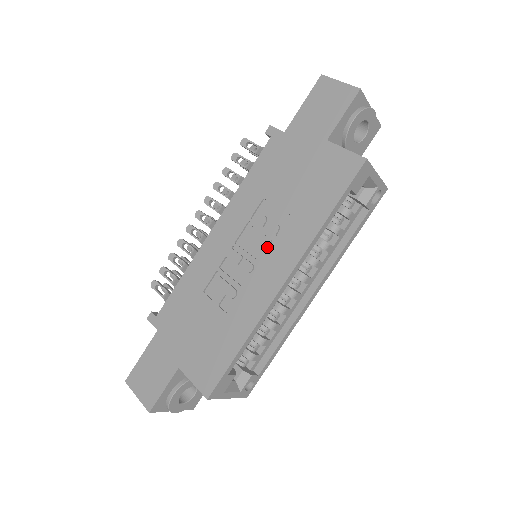
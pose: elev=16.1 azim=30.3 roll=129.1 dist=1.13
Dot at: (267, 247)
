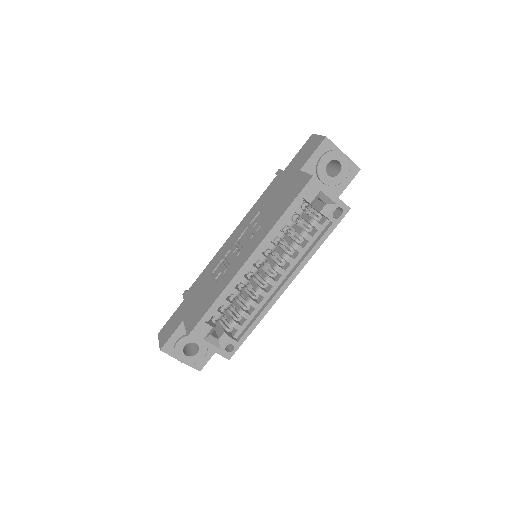
Dot at: (250, 240)
